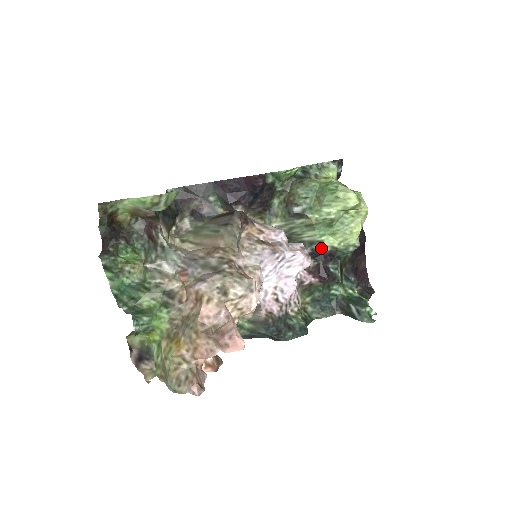
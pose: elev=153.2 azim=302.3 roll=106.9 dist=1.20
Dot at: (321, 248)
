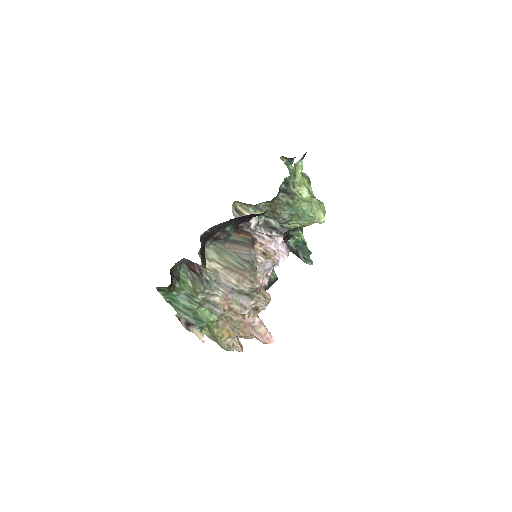
Dot at: (288, 226)
